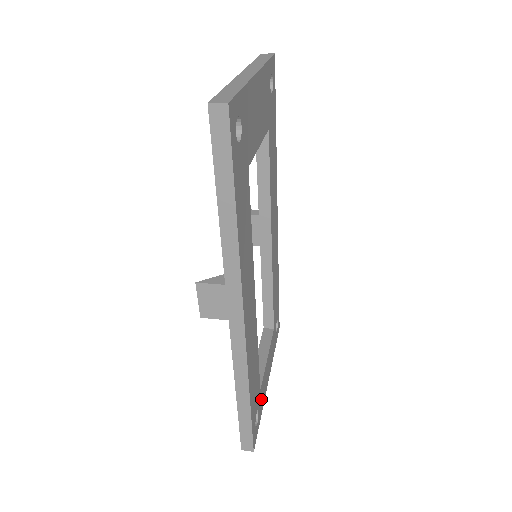
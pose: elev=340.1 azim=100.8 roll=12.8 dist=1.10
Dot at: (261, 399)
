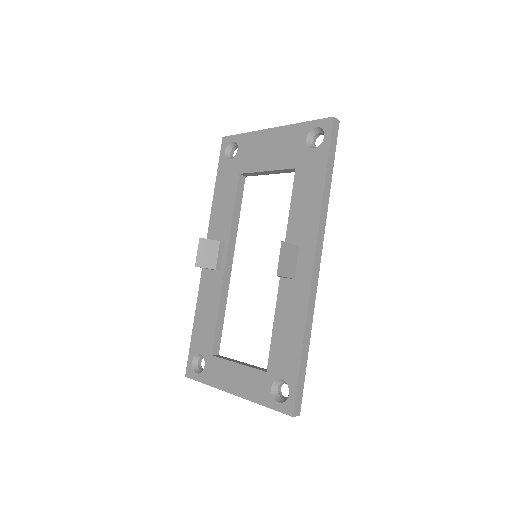
Dot at: occluded
